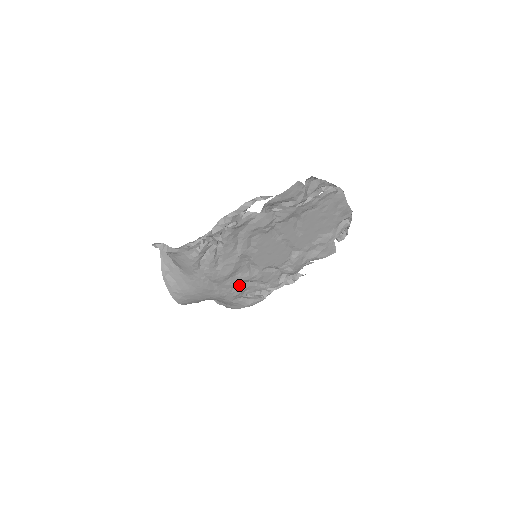
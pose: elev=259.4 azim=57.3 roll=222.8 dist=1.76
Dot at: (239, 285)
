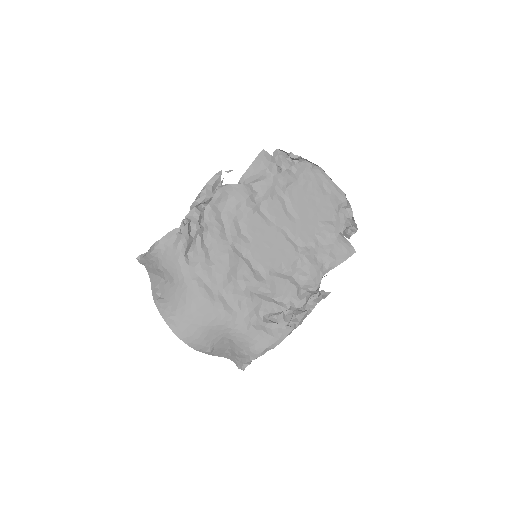
Dot at: (247, 296)
